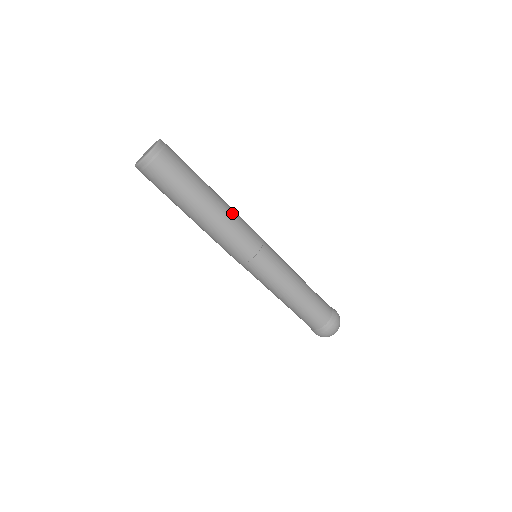
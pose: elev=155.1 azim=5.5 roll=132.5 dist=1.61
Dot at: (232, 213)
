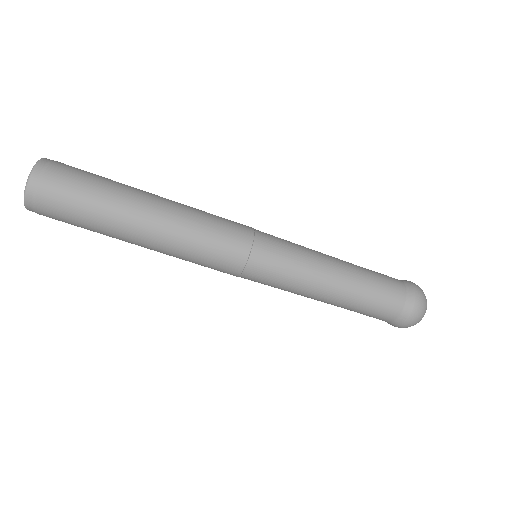
Dot at: (187, 217)
